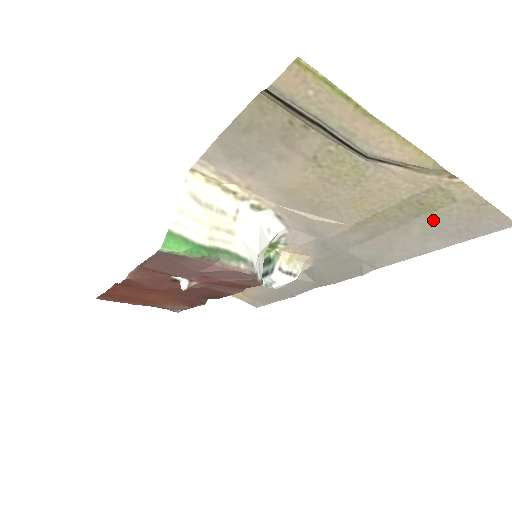
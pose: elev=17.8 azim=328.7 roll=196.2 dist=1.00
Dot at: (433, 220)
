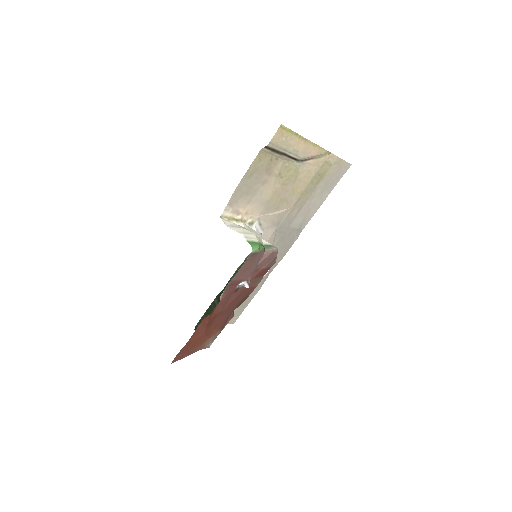
Dot at: (324, 181)
